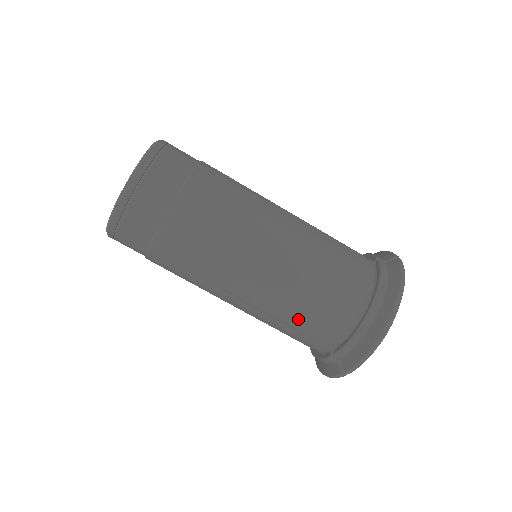
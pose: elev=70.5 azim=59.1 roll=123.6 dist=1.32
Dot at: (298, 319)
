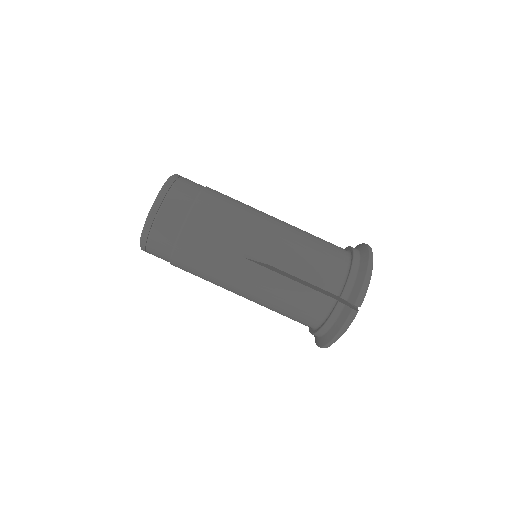
Dot at: (305, 270)
